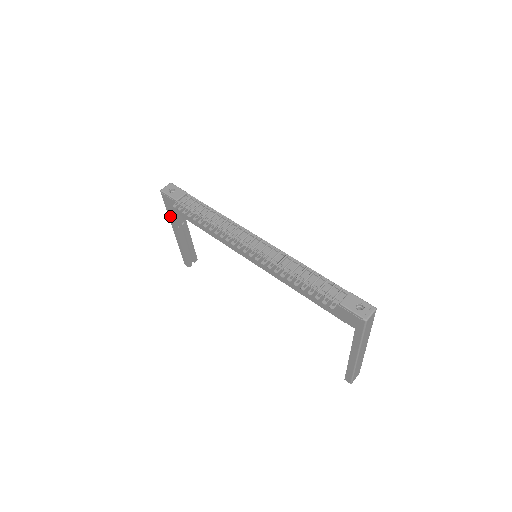
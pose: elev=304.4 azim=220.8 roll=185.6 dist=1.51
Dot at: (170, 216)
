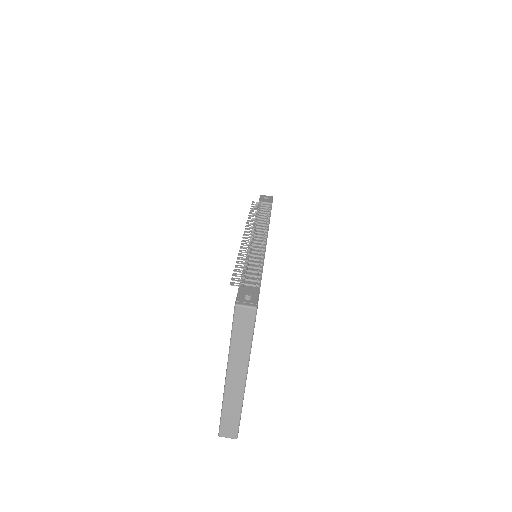
Dot at: occluded
